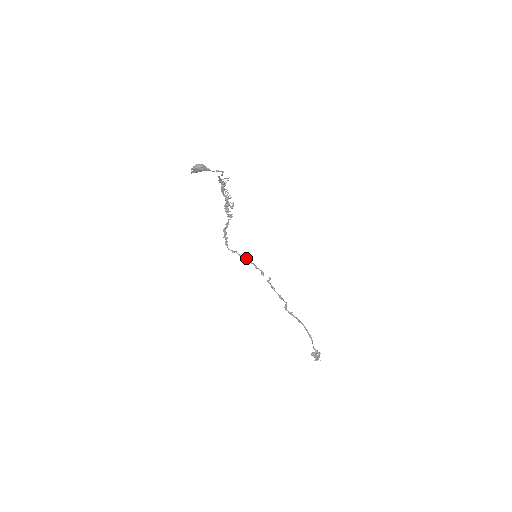
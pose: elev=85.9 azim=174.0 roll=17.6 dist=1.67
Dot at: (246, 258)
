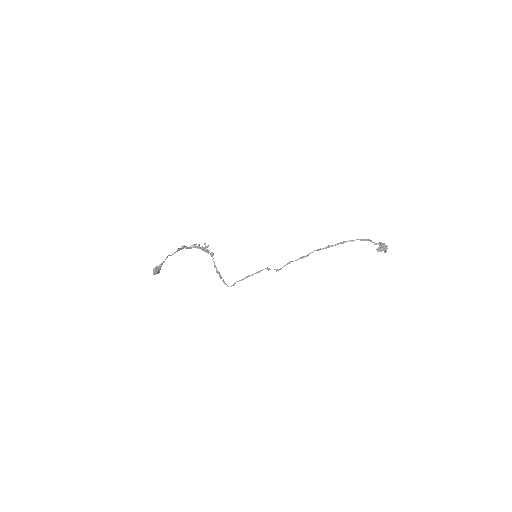
Dot at: (246, 277)
